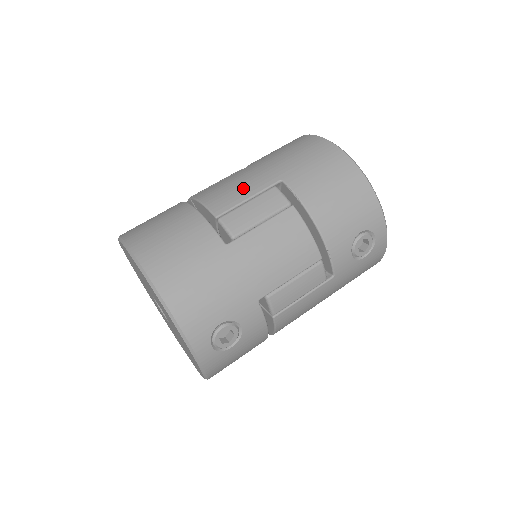
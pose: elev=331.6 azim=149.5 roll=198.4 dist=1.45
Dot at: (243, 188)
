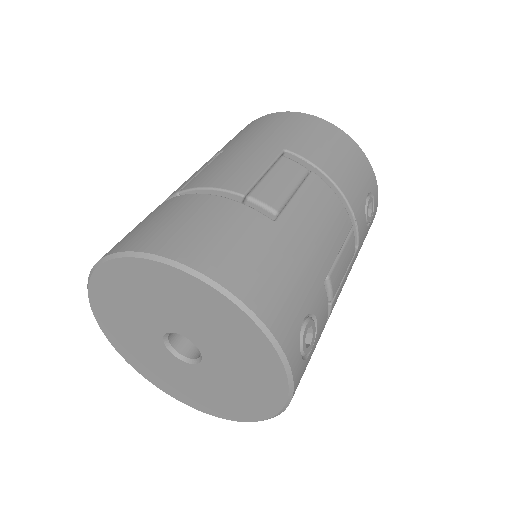
Dot at: (249, 164)
